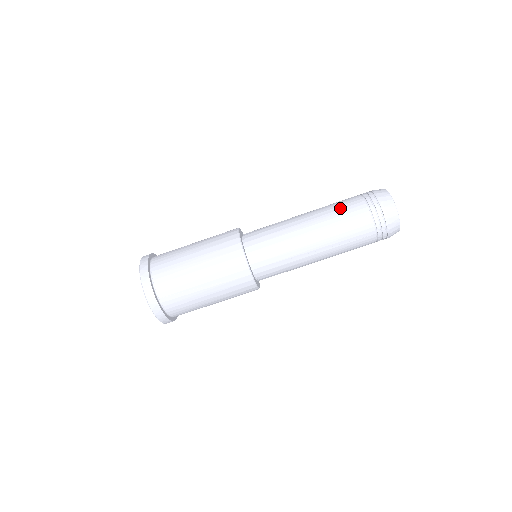
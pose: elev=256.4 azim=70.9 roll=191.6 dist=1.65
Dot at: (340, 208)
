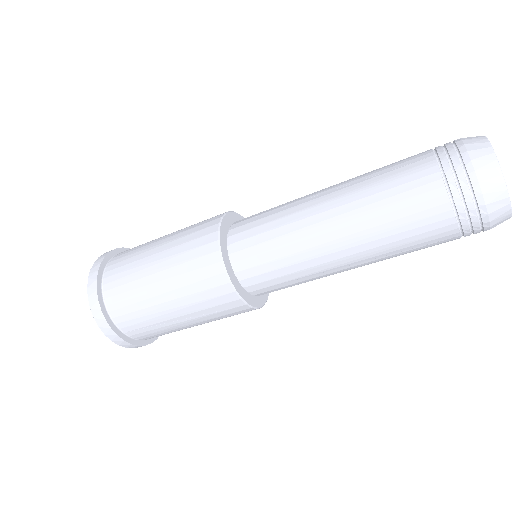
Dot at: (392, 193)
